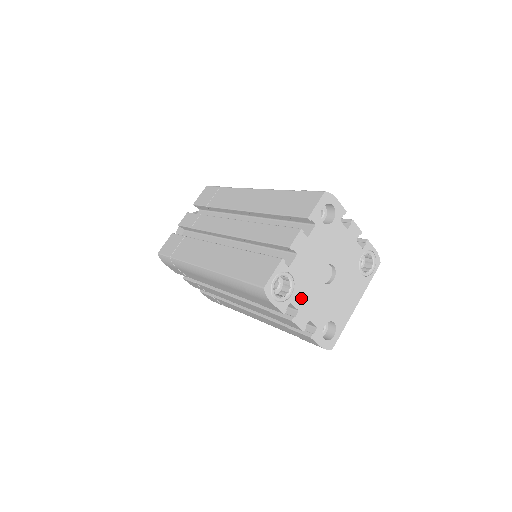
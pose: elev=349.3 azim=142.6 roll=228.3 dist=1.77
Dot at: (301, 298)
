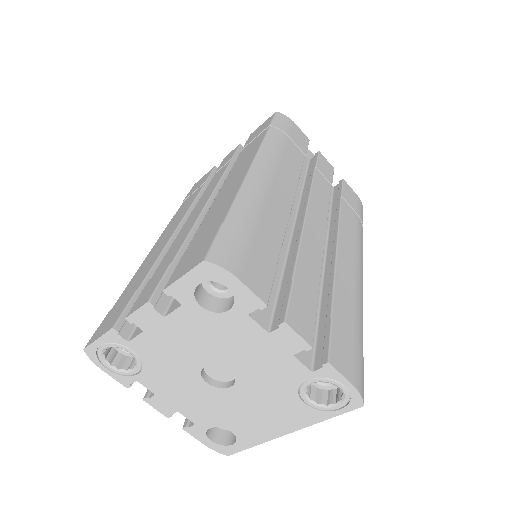
Dot at: (159, 383)
